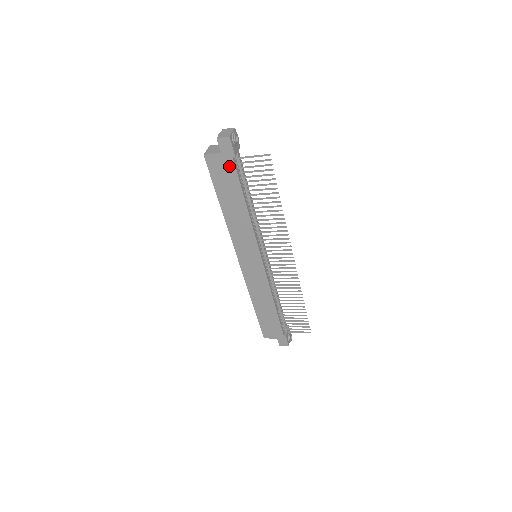
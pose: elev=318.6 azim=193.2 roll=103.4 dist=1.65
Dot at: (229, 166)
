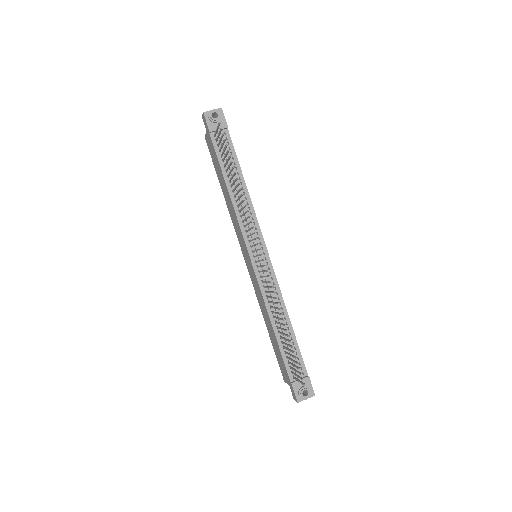
Dot at: (212, 144)
